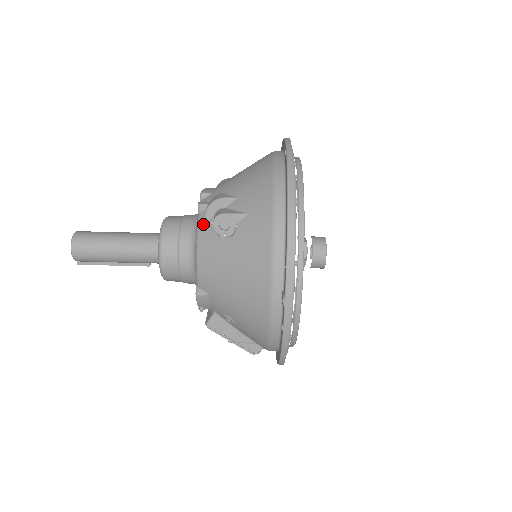
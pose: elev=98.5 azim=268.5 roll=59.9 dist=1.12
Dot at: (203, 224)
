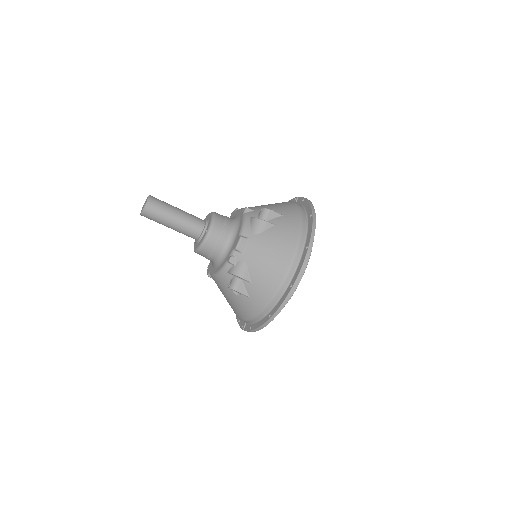
Dot at: (226, 272)
